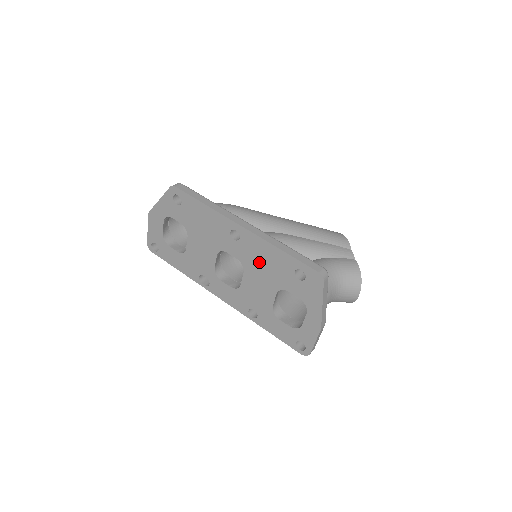
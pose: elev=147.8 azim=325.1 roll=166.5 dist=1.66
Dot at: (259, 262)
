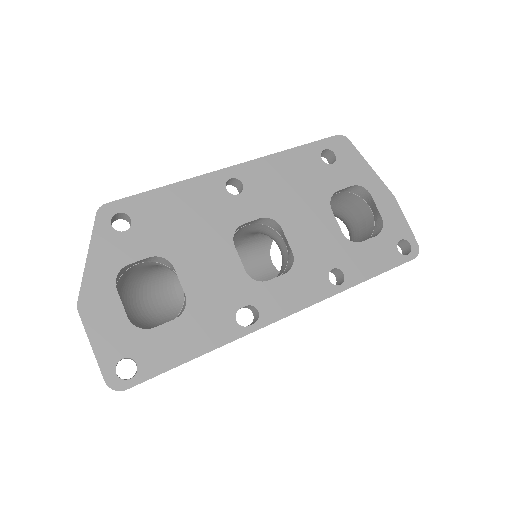
Dot at: (285, 190)
